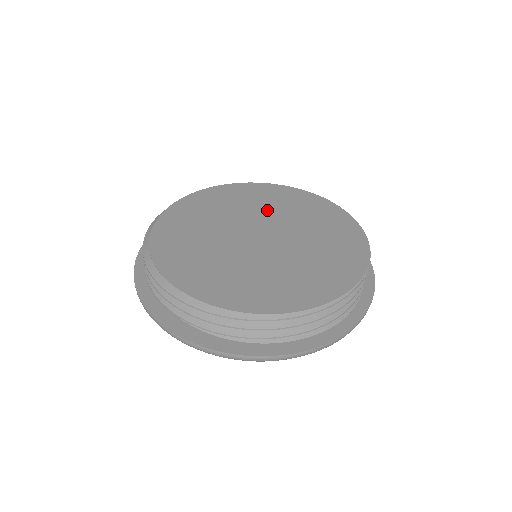
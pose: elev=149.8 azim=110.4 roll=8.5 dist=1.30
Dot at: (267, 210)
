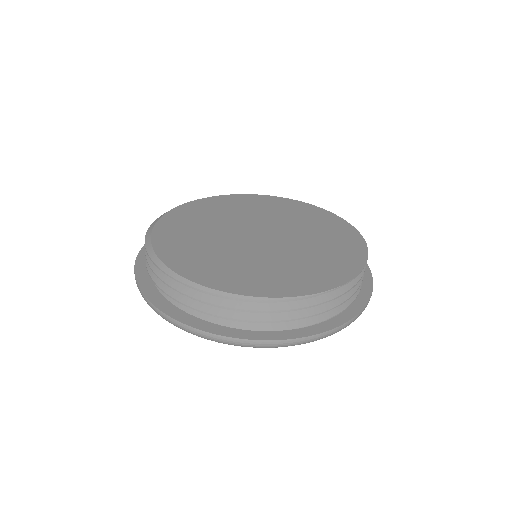
Dot at: (295, 224)
